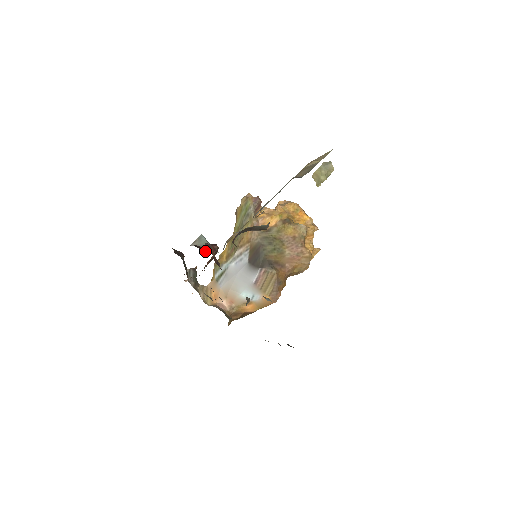
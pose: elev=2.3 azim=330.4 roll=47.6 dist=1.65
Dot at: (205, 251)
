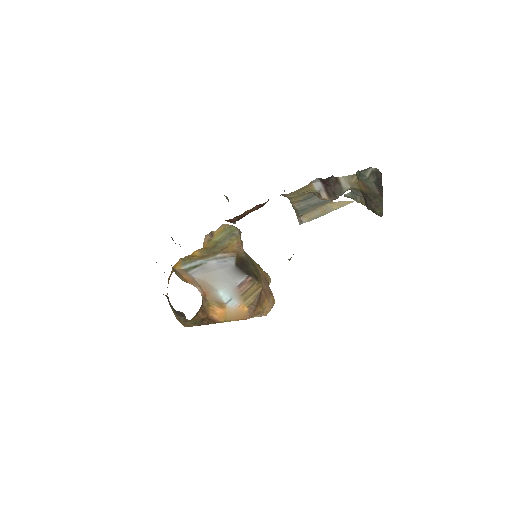
Dot at: occluded
